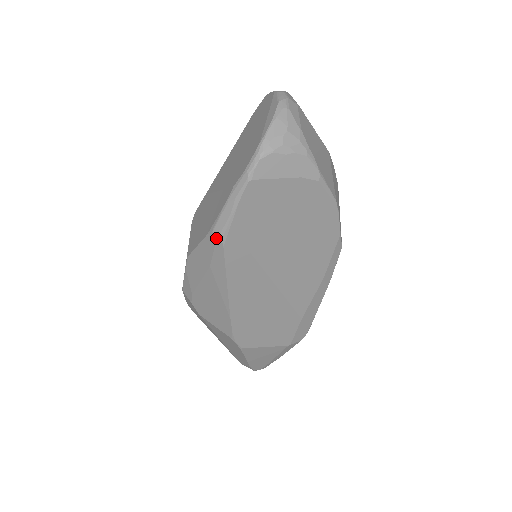
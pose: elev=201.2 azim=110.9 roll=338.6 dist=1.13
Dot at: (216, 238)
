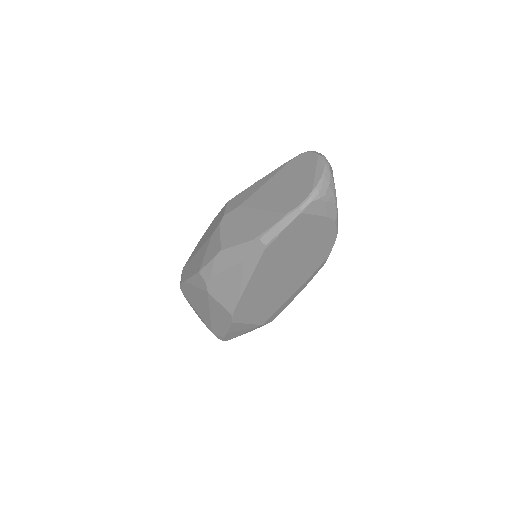
Dot at: (261, 244)
